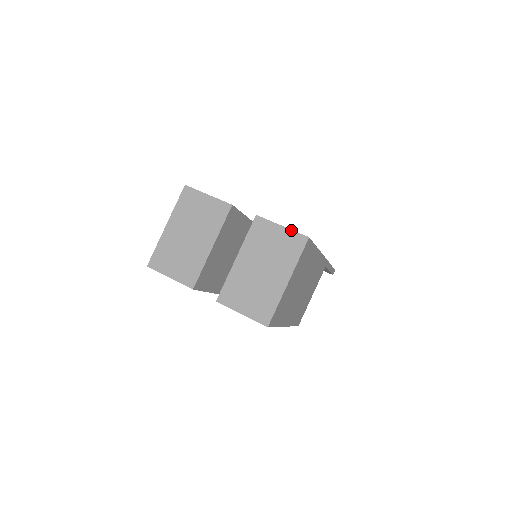
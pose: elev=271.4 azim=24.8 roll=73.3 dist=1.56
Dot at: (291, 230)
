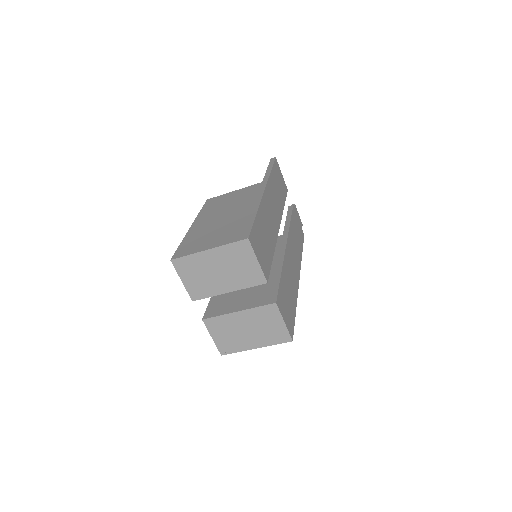
Dot at: (287, 329)
